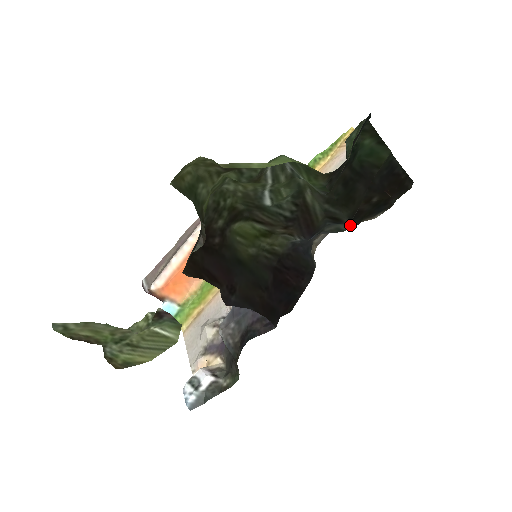
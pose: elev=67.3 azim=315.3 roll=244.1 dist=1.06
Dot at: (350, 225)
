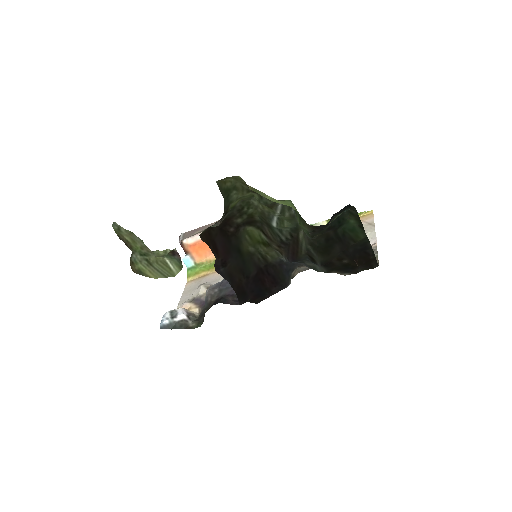
Dot at: (324, 269)
